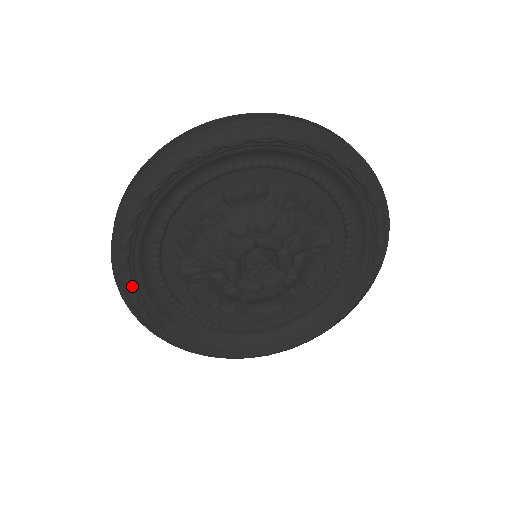
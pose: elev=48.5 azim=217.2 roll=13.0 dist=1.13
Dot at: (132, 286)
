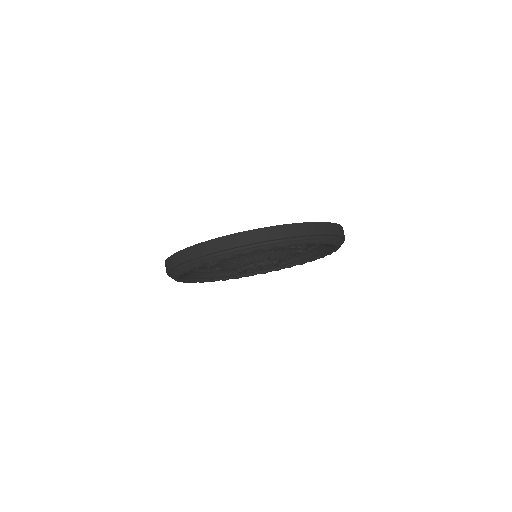
Dot at: occluded
